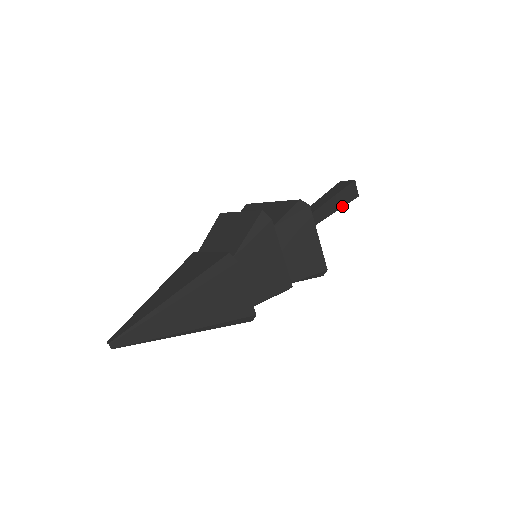
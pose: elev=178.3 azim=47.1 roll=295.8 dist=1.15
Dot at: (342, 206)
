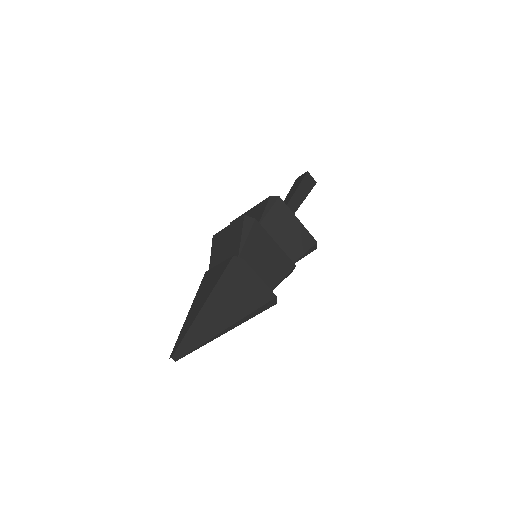
Dot at: (307, 195)
